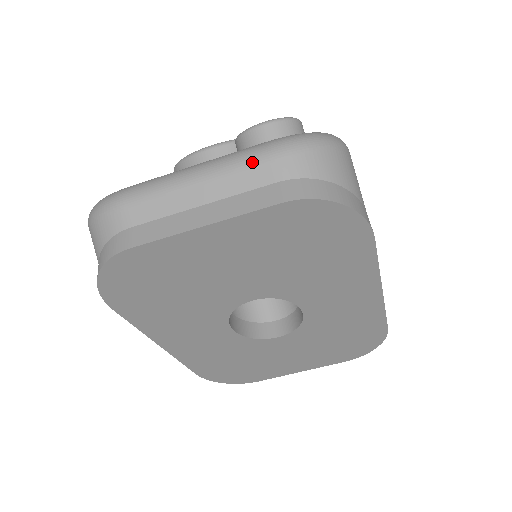
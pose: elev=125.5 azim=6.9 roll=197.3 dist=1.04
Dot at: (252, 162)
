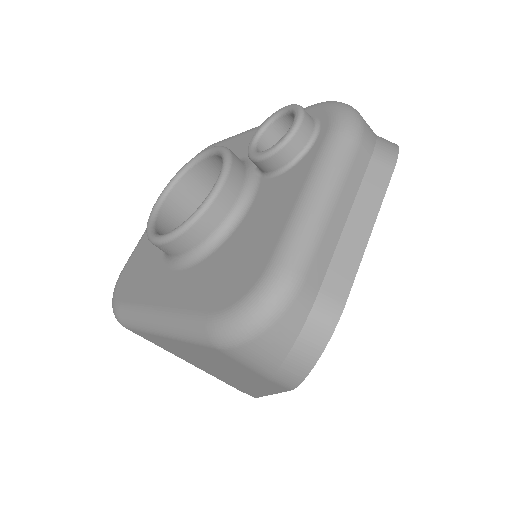
Dot at: (351, 155)
